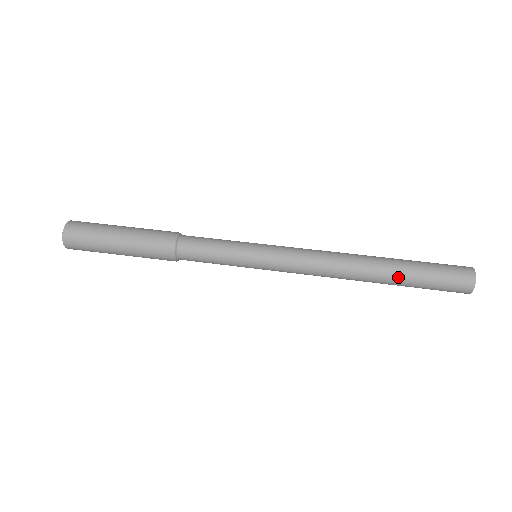
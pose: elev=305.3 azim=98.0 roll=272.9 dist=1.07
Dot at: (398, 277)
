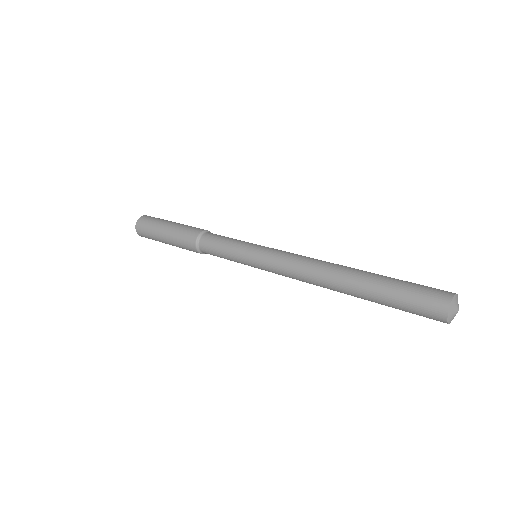
Dot at: (366, 293)
